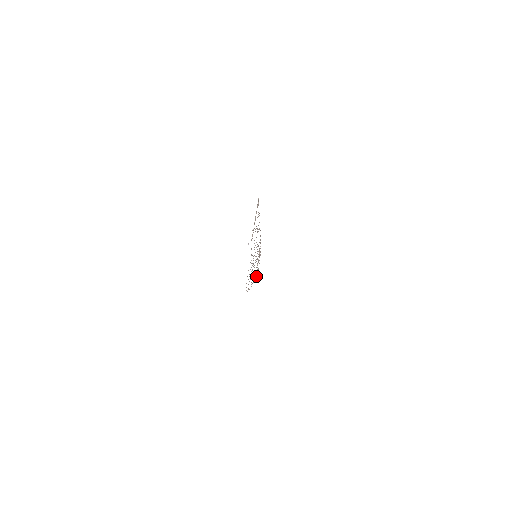
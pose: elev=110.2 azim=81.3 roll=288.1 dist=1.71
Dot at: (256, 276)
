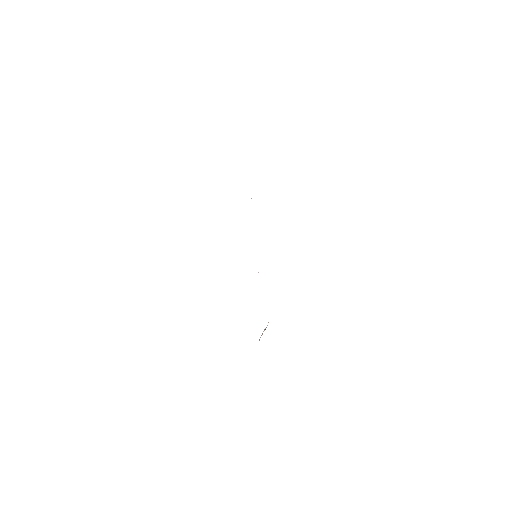
Dot at: occluded
